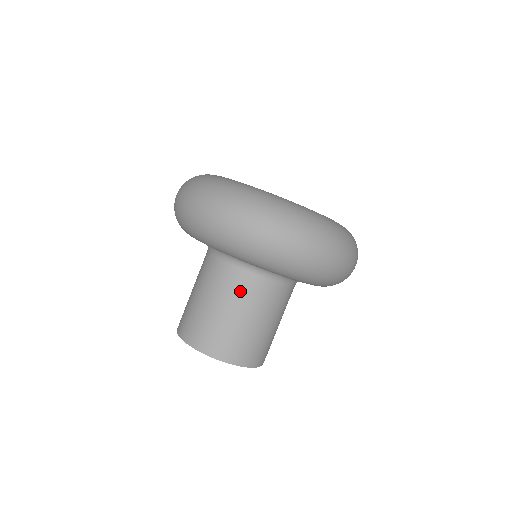
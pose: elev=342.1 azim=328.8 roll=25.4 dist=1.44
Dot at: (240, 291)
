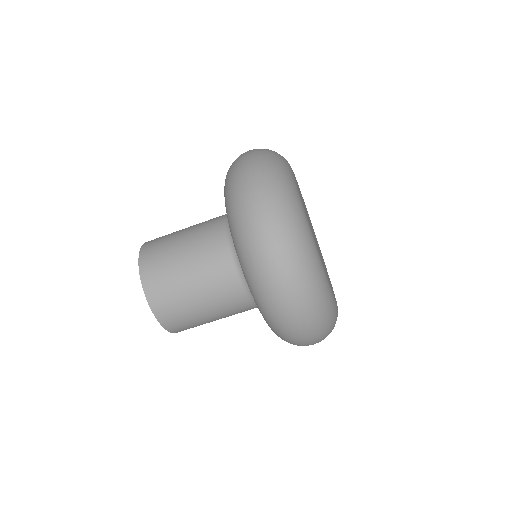
Dot at: (213, 269)
